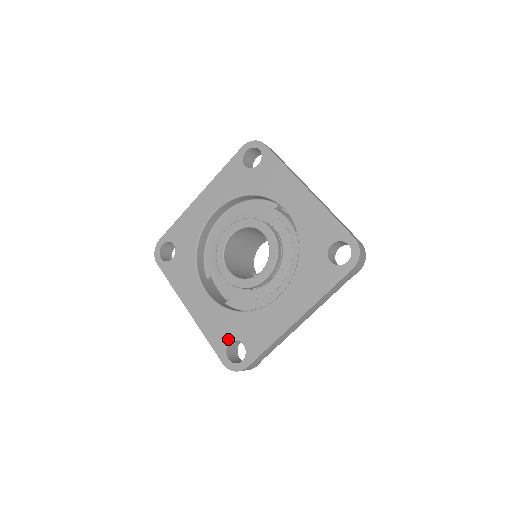
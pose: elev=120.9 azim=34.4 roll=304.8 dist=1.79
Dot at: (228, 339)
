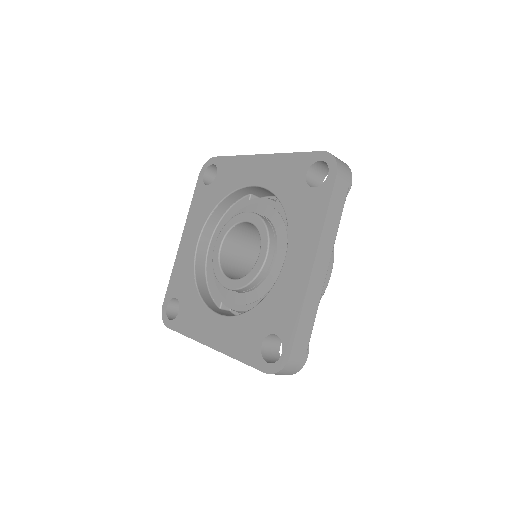
Dot at: (258, 342)
